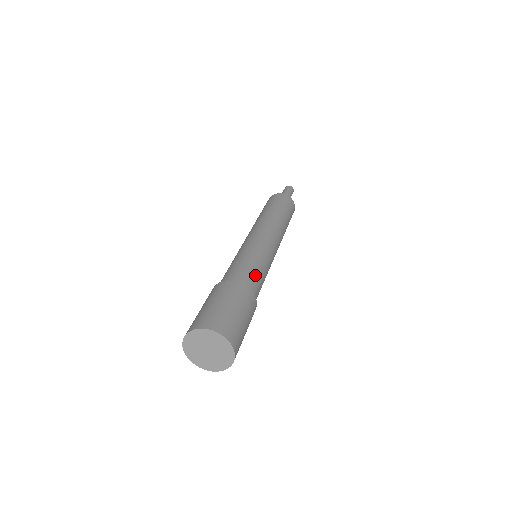
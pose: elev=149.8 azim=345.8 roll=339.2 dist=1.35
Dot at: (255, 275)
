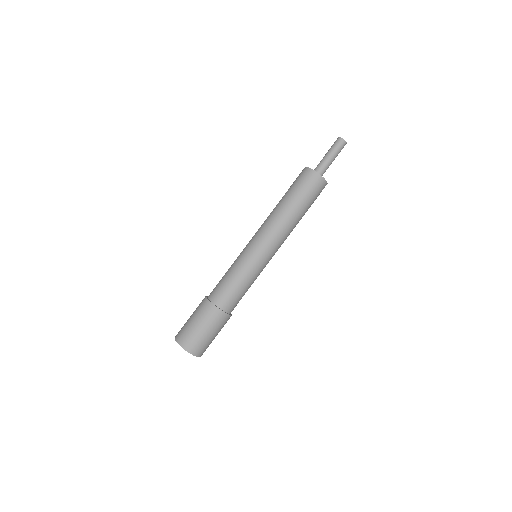
Dot at: (235, 294)
